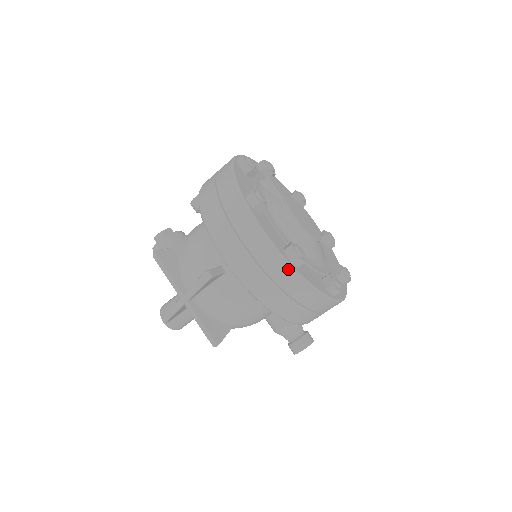
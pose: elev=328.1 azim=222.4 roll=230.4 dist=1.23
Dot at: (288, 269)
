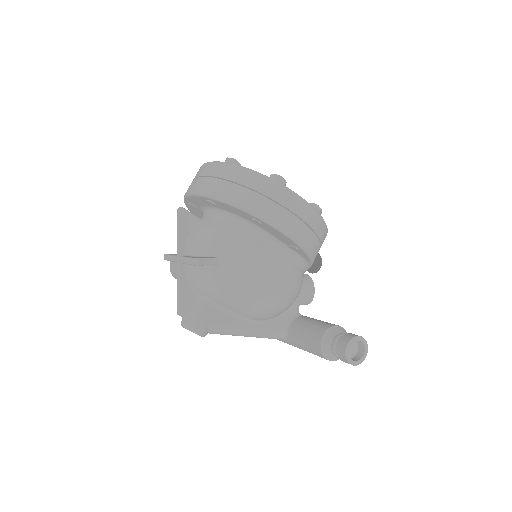
Dot at: (223, 165)
